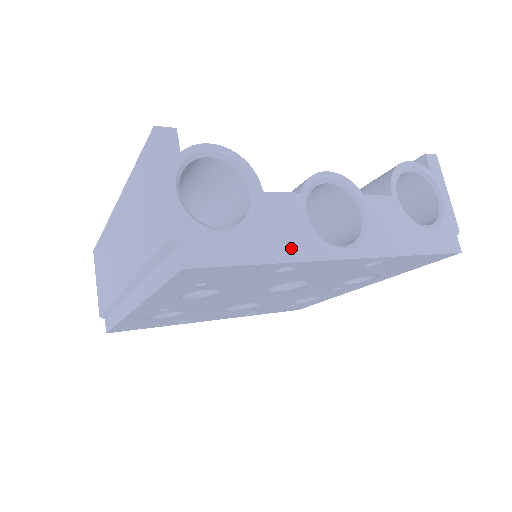
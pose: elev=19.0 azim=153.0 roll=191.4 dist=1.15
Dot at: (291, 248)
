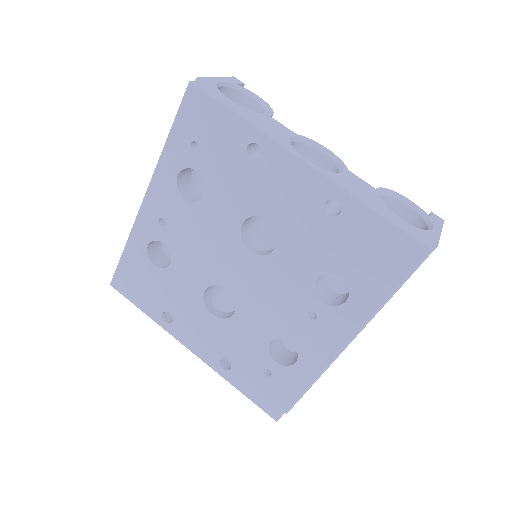
Dot at: (264, 129)
